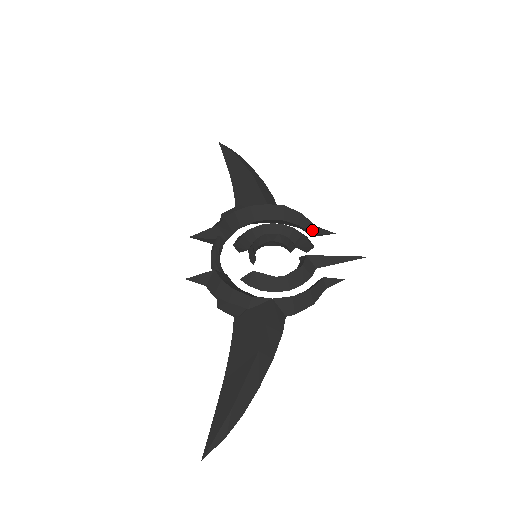
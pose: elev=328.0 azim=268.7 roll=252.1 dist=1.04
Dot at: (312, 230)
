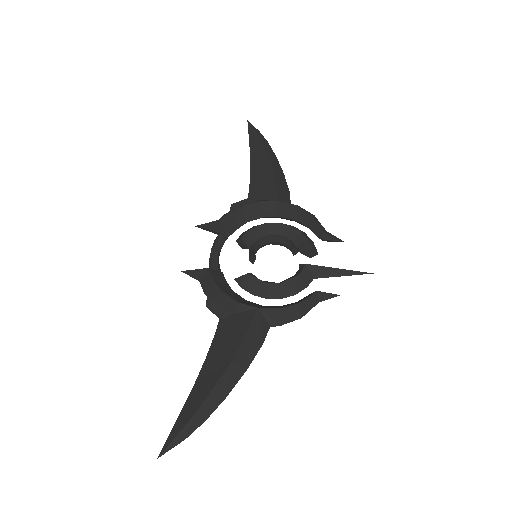
Dot at: (320, 235)
